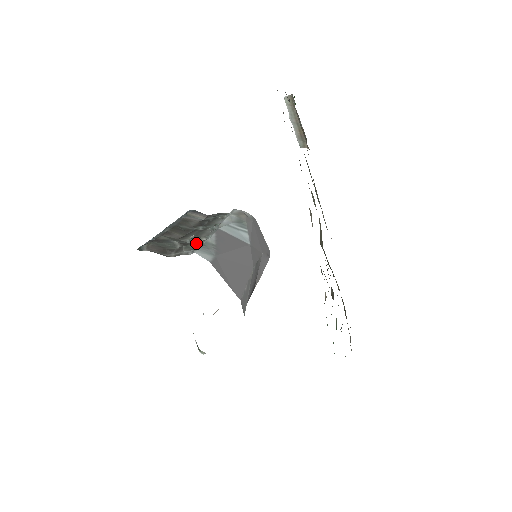
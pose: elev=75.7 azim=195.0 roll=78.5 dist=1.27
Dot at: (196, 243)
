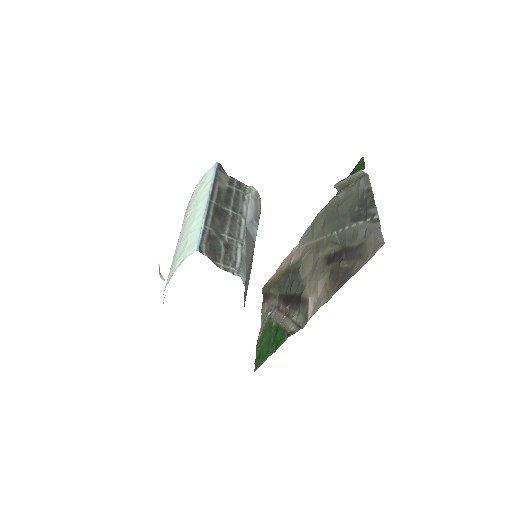
Dot at: (235, 251)
